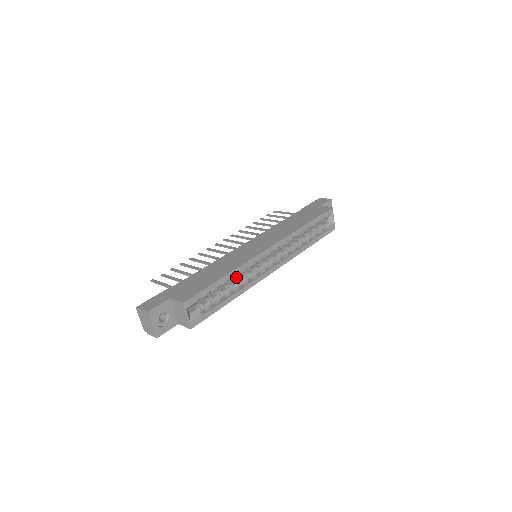
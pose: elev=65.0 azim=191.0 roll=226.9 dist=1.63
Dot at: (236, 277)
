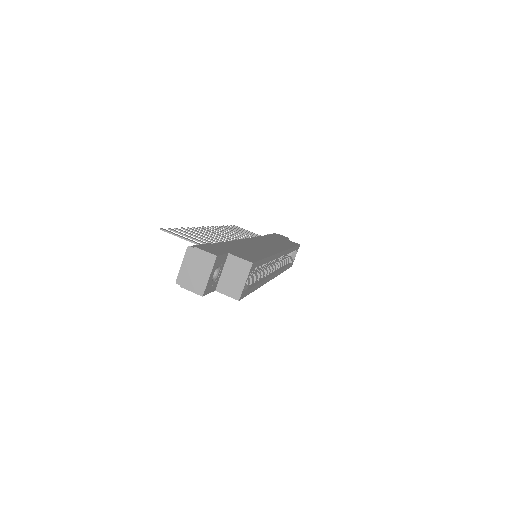
Dot at: occluded
